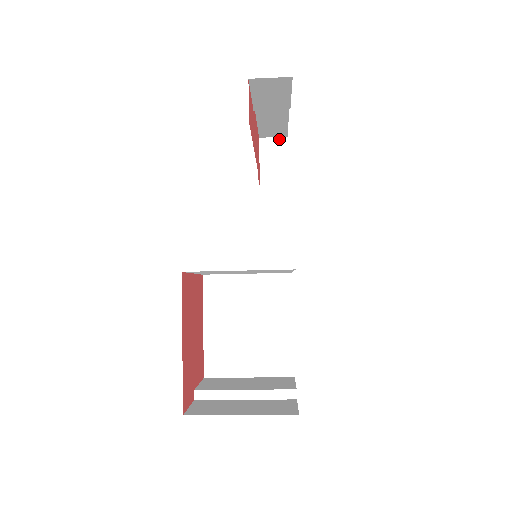
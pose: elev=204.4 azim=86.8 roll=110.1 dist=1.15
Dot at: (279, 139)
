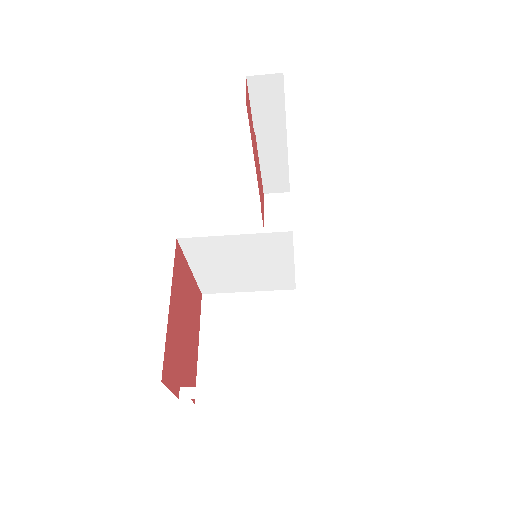
Dot at: (282, 194)
